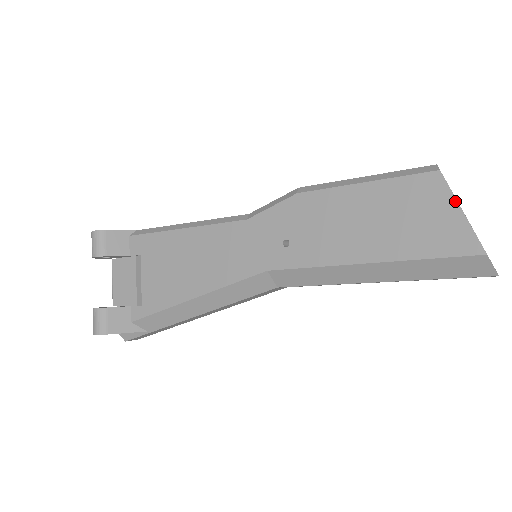
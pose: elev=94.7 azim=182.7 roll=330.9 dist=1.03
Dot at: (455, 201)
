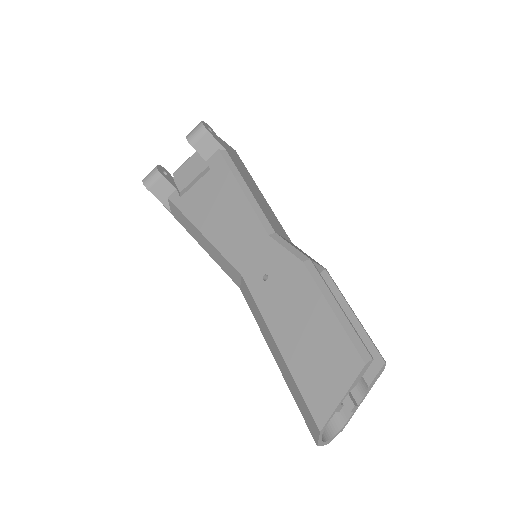
Dot at: (347, 389)
